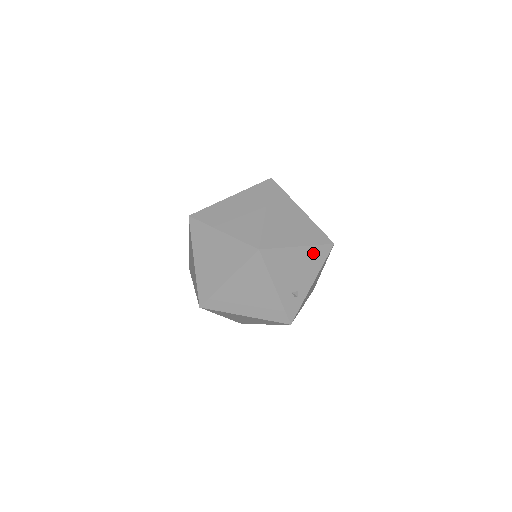
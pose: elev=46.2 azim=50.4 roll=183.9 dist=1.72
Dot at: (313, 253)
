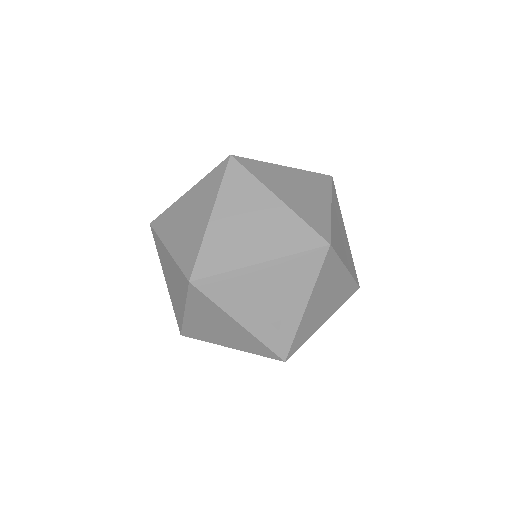
Dot at: (291, 266)
